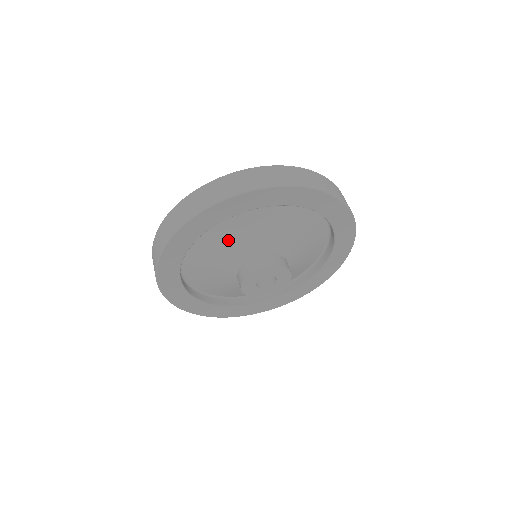
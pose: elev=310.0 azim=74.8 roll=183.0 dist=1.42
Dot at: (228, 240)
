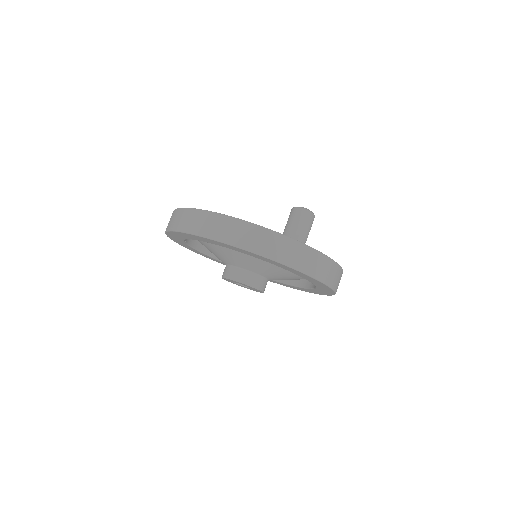
Dot at: (211, 247)
